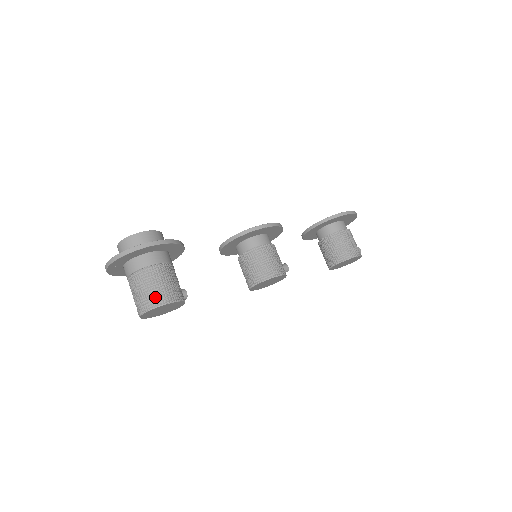
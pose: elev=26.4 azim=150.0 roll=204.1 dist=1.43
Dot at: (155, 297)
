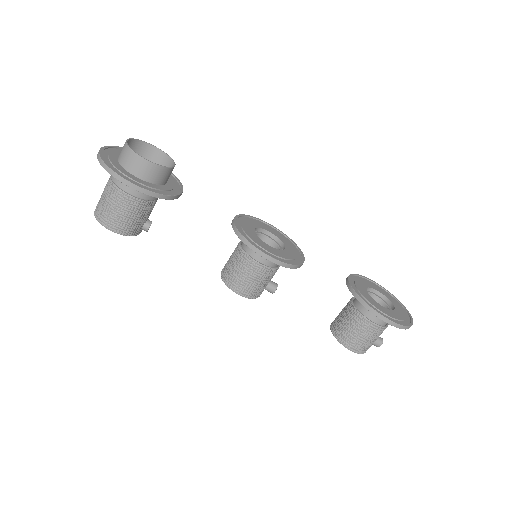
Dot at: (104, 215)
